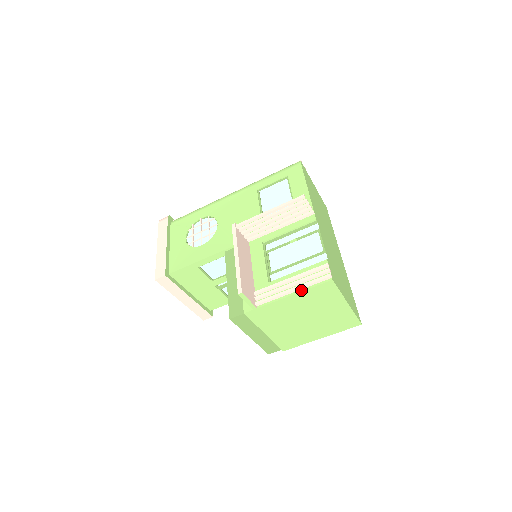
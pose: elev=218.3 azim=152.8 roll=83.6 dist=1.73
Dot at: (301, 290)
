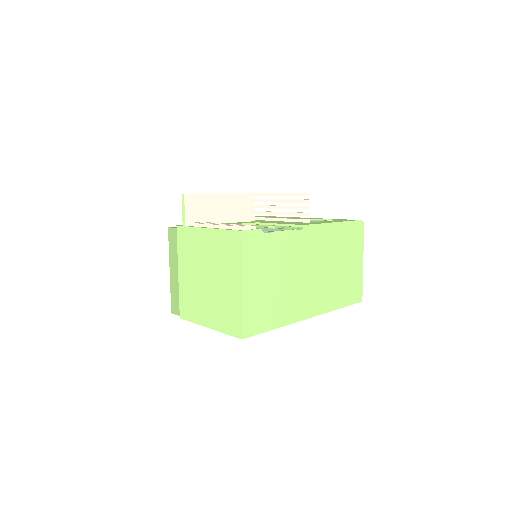
Dot at: (218, 228)
